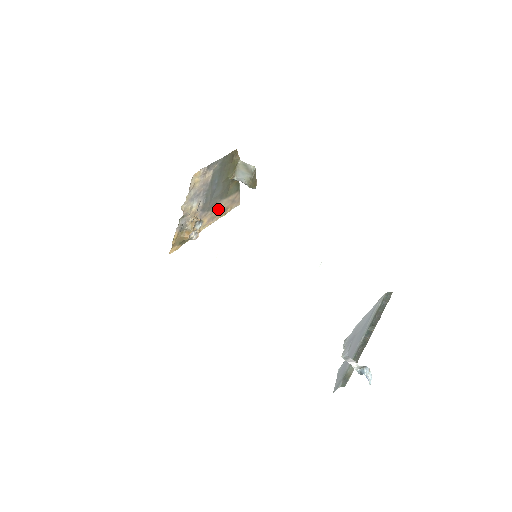
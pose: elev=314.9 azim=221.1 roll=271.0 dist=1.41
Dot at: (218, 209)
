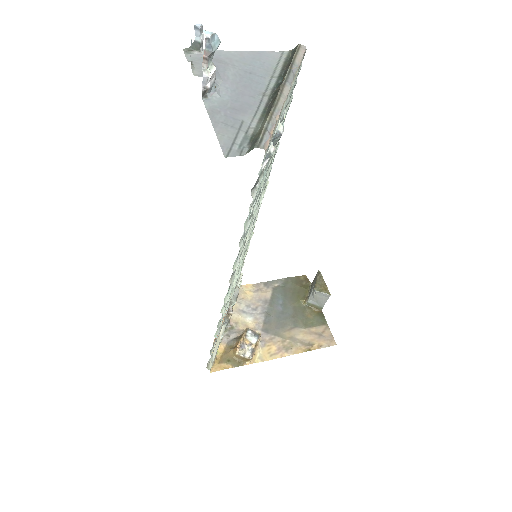
Dot at: (294, 339)
